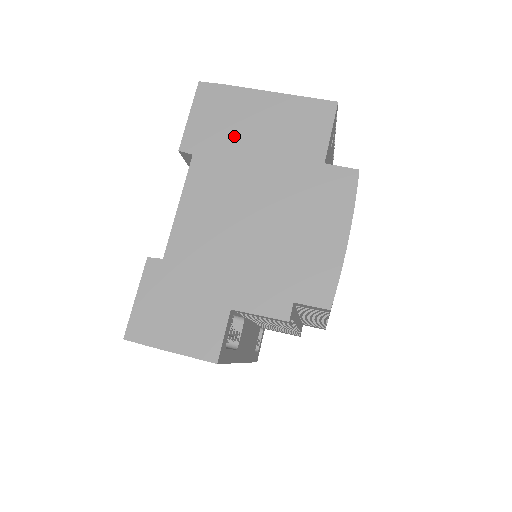
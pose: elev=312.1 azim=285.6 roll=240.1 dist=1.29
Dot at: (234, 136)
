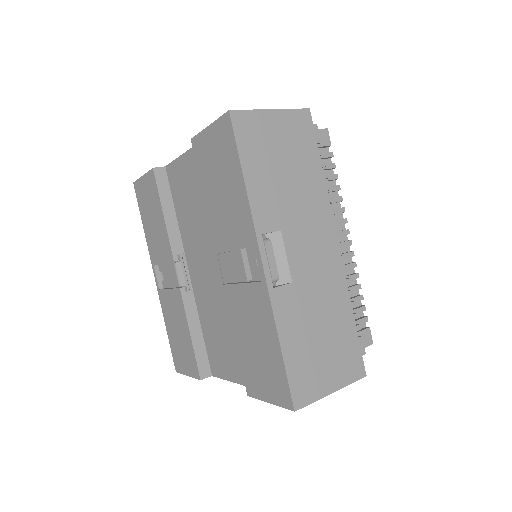
Dot at: occluded
